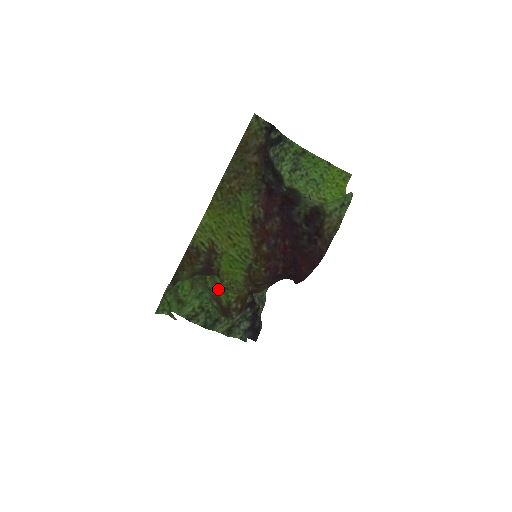
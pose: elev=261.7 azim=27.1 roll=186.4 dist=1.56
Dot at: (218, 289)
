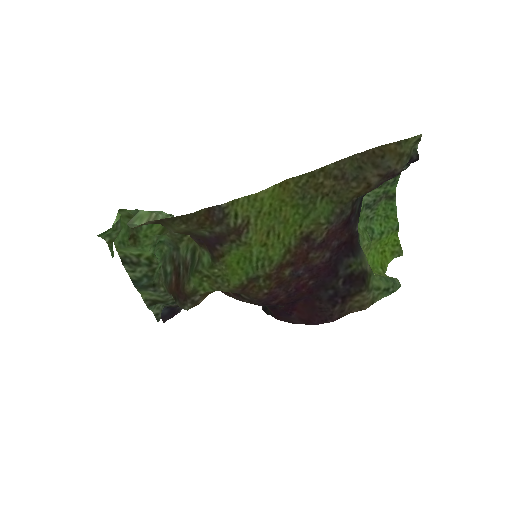
Dot at: (197, 268)
